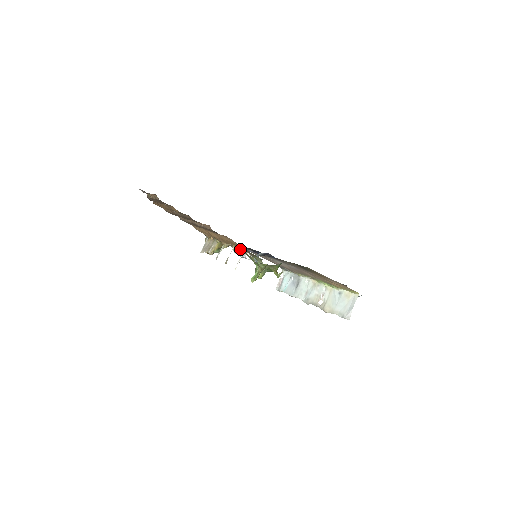
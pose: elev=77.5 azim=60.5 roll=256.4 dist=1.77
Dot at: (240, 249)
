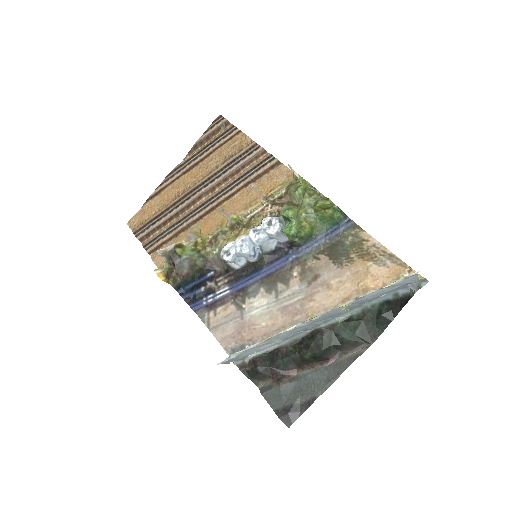
Dot at: (258, 218)
